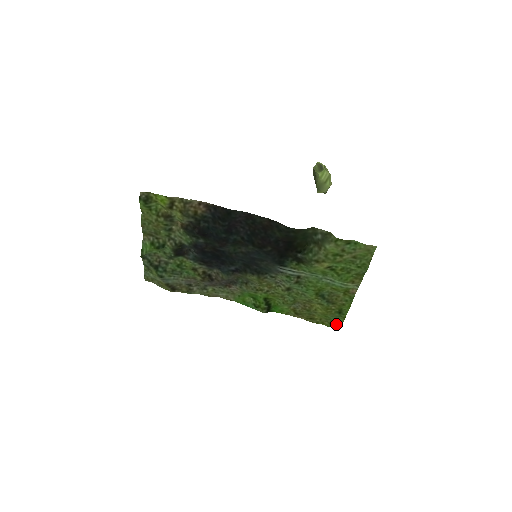
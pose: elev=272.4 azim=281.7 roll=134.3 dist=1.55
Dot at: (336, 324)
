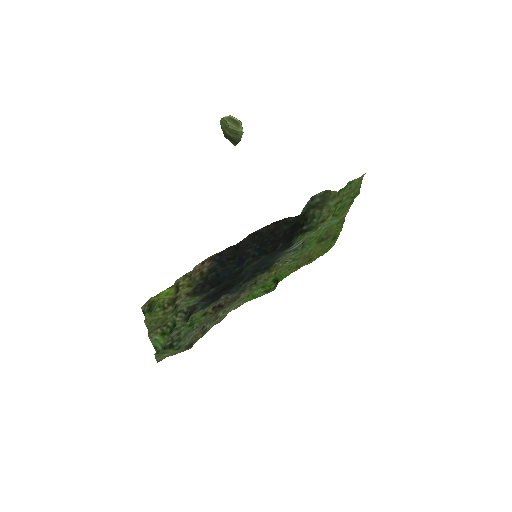
Dot at: (330, 248)
